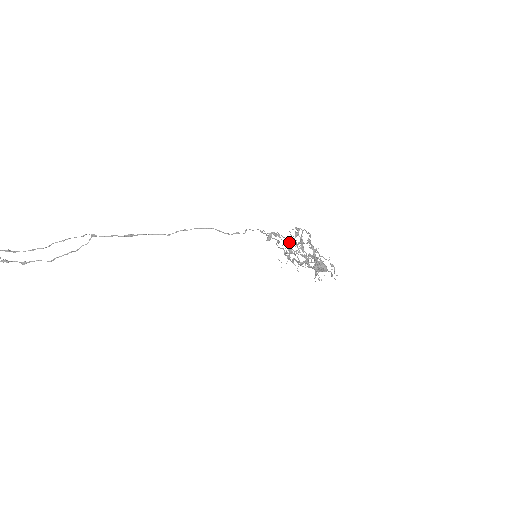
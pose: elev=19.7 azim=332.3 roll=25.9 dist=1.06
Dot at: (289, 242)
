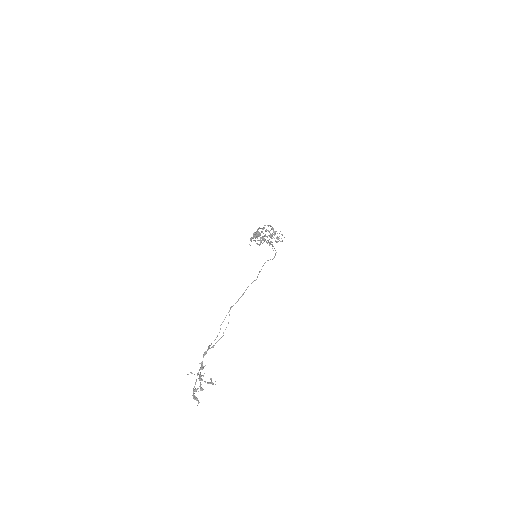
Dot at: occluded
